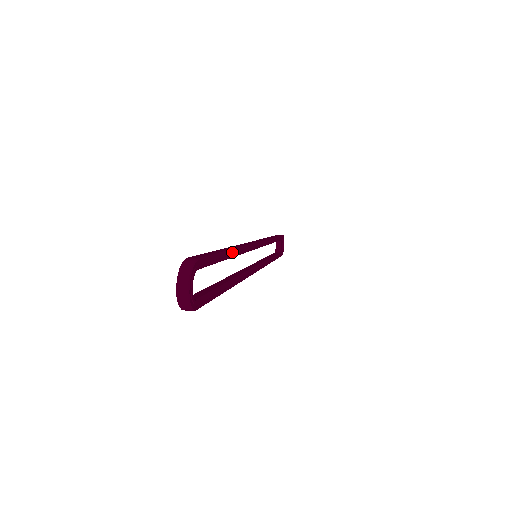
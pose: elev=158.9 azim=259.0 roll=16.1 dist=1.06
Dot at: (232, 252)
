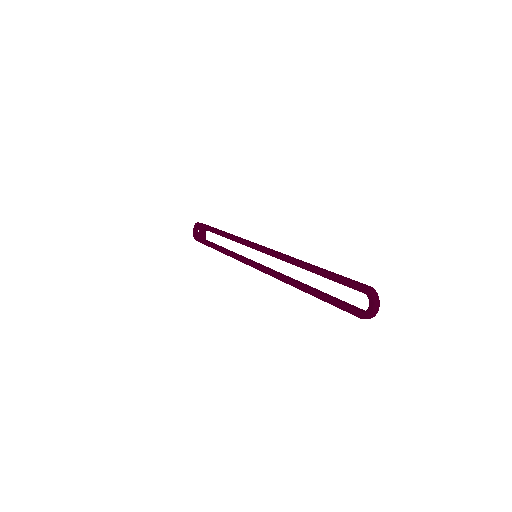
Dot at: occluded
